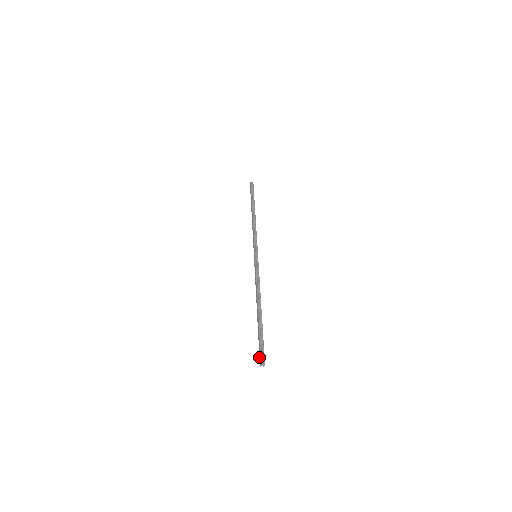
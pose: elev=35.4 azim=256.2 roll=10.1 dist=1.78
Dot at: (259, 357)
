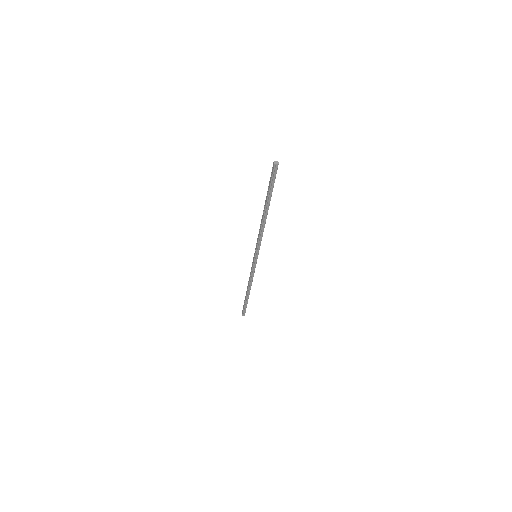
Dot at: (242, 310)
